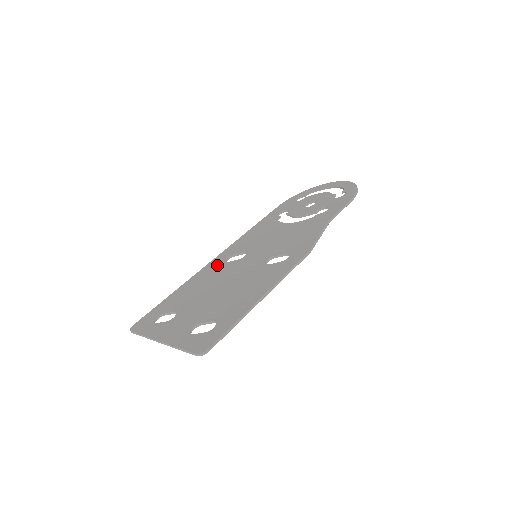
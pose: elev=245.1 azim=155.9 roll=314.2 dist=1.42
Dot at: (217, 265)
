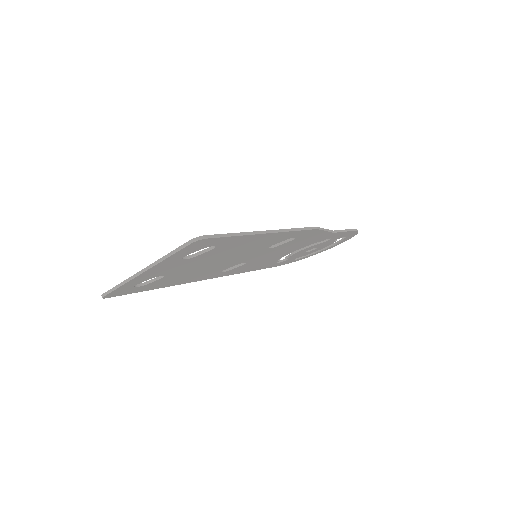
Dot at: occluded
